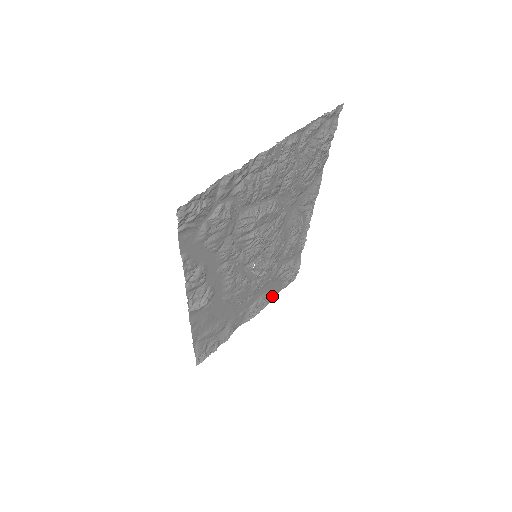
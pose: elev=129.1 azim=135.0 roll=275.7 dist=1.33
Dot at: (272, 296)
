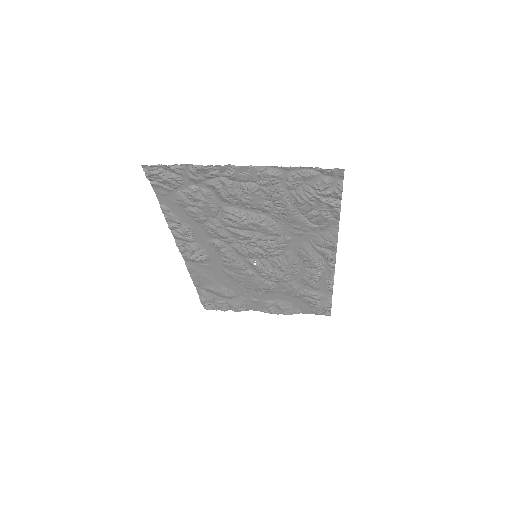
Dot at: (297, 311)
